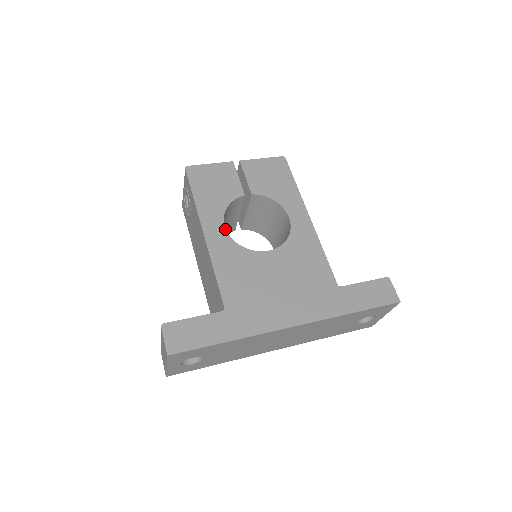
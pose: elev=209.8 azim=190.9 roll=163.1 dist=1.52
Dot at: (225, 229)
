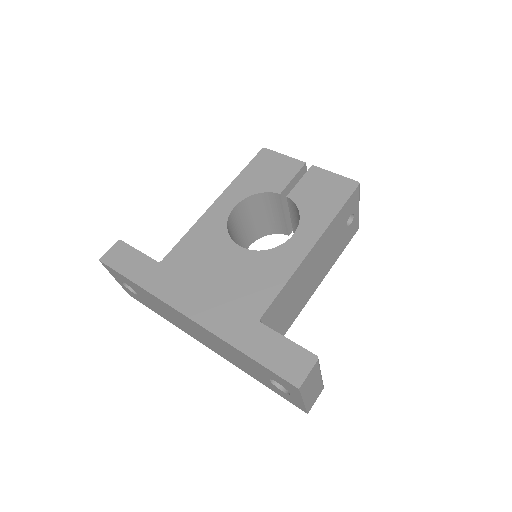
Dot at: (232, 209)
